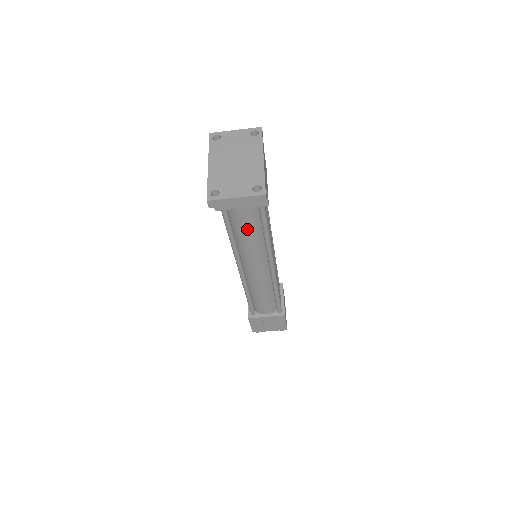
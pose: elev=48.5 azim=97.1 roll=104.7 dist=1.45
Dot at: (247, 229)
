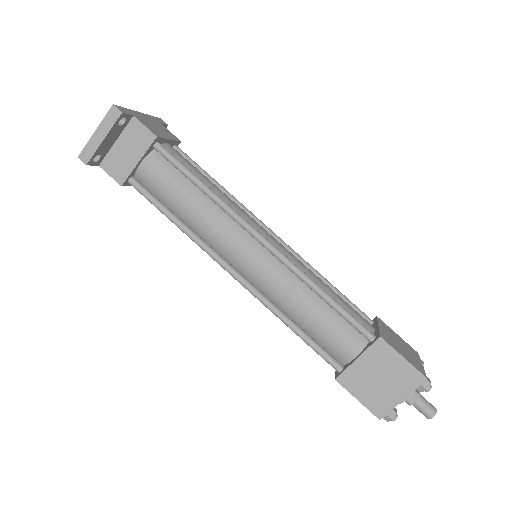
Dot at: (176, 193)
